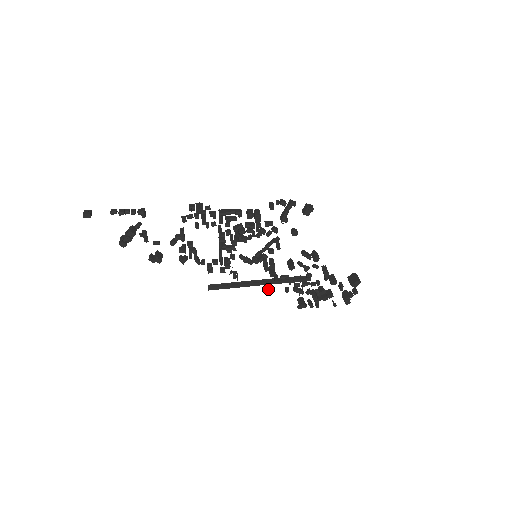
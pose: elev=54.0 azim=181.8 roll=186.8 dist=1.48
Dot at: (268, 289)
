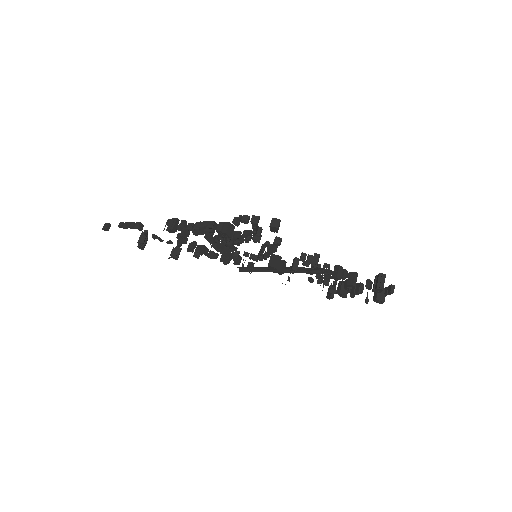
Dot at: (287, 280)
